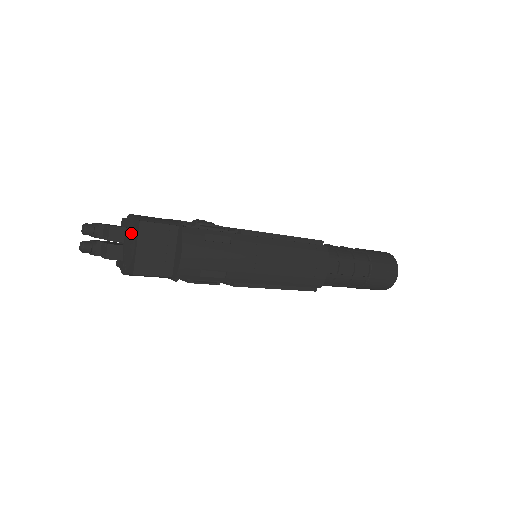
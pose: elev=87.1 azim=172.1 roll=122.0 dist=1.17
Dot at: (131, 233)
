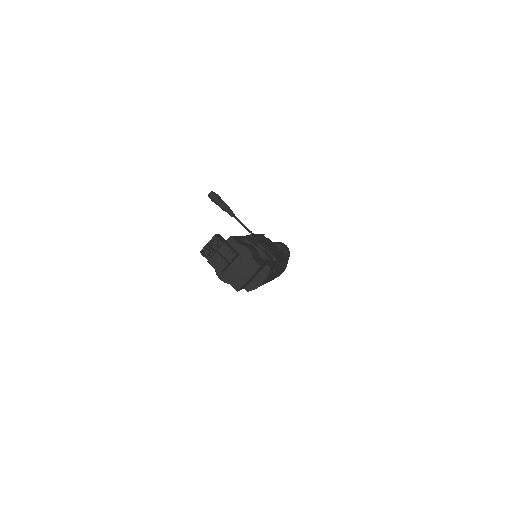
Dot at: (246, 265)
